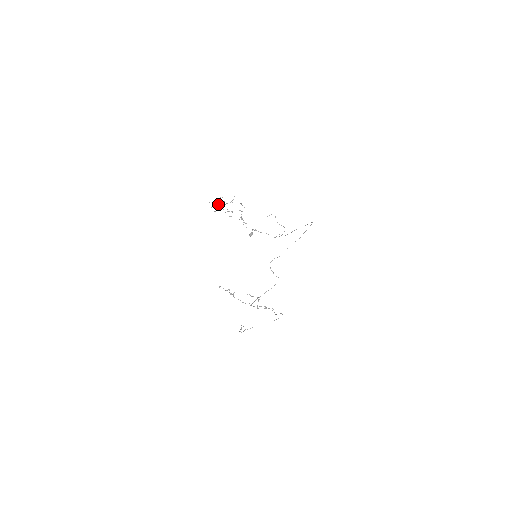
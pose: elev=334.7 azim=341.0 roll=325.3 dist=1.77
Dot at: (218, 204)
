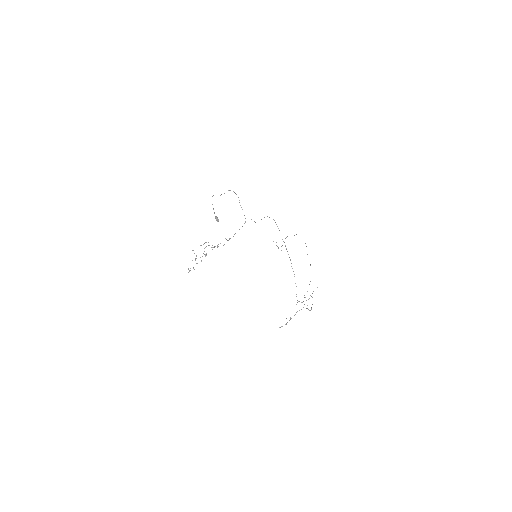
Dot at: occluded
